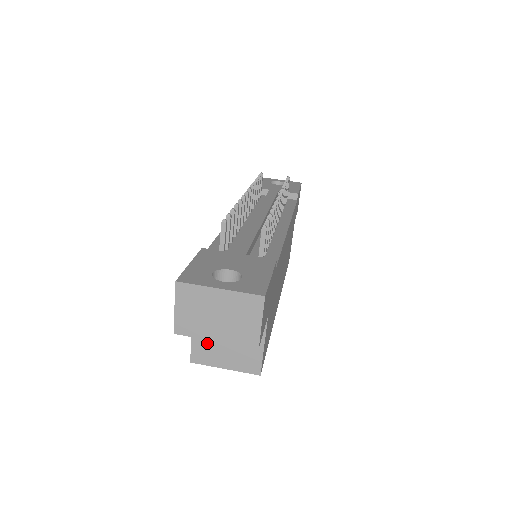
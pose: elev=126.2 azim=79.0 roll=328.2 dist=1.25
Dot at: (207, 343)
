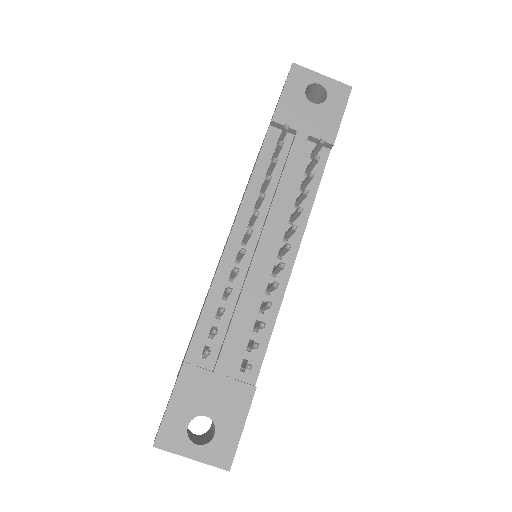
Dot at: occluded
